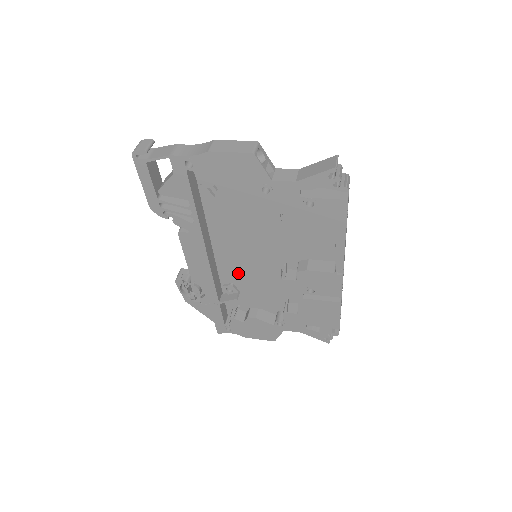
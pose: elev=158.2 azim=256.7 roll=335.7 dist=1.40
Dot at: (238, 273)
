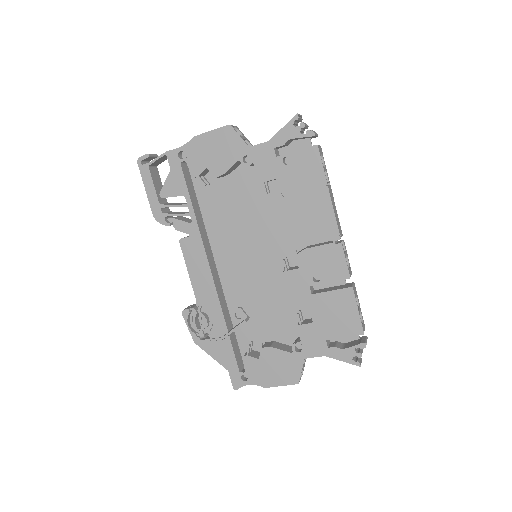
Dot at: (244, 289)
